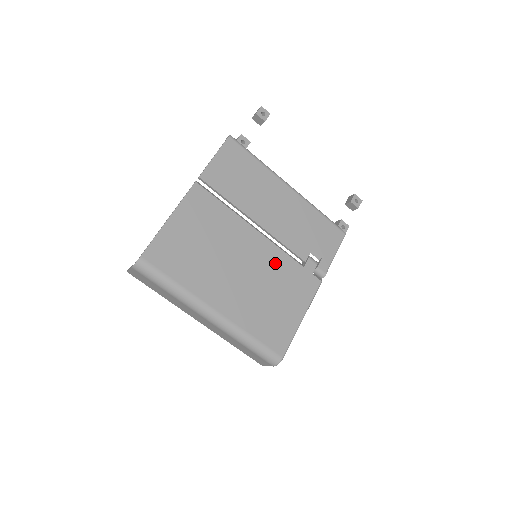
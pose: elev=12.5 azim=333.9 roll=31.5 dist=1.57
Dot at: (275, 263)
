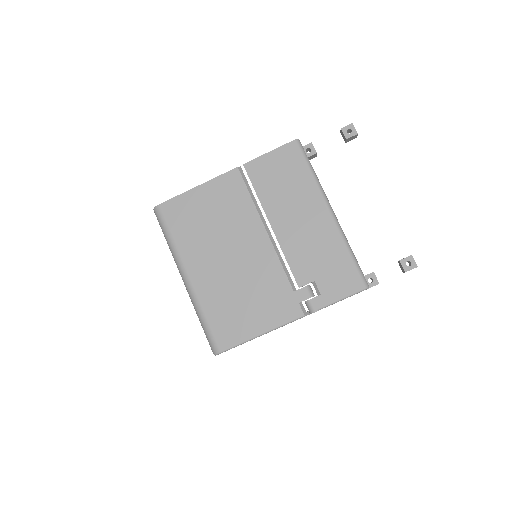
Dot at: (267, 271)
